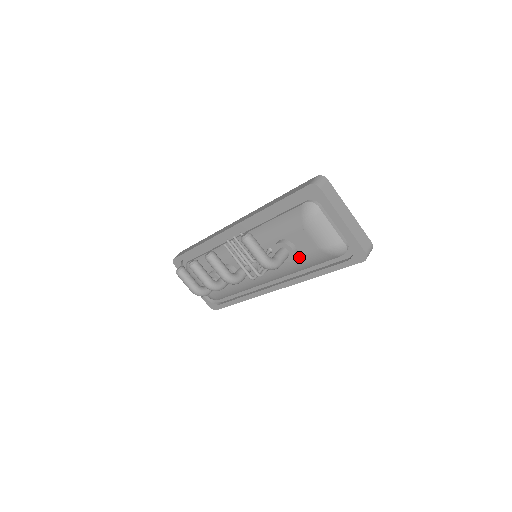
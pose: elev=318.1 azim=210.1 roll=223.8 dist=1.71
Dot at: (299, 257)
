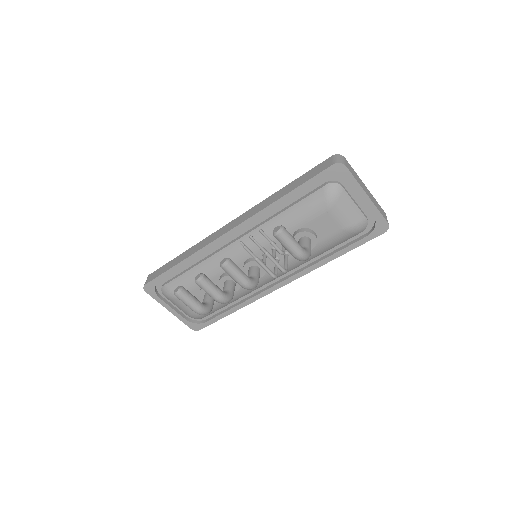
Dot at: (318, 243)
